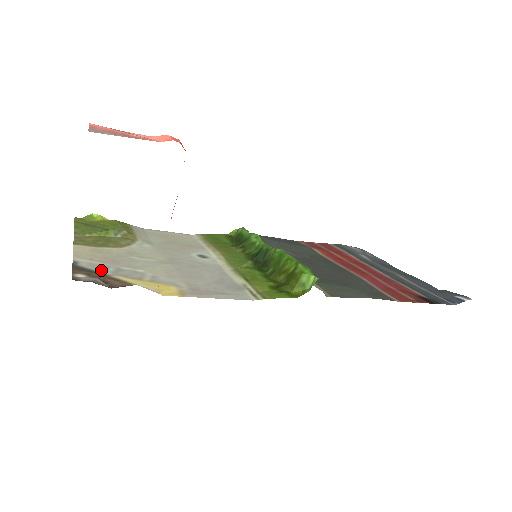
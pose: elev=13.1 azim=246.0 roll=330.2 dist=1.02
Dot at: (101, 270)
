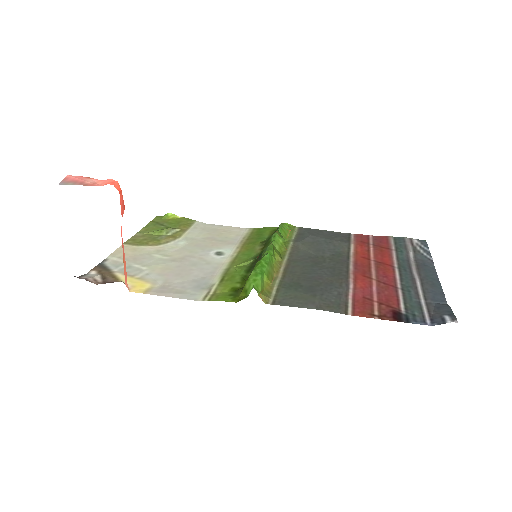
Dot at: (114, 267)
